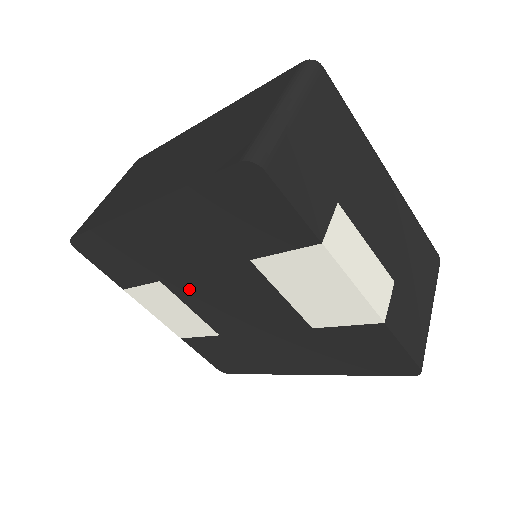
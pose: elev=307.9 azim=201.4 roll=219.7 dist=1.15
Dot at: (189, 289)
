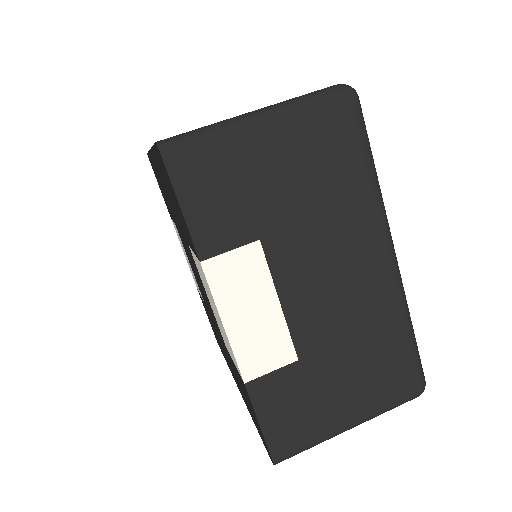
Dot at: occluded
